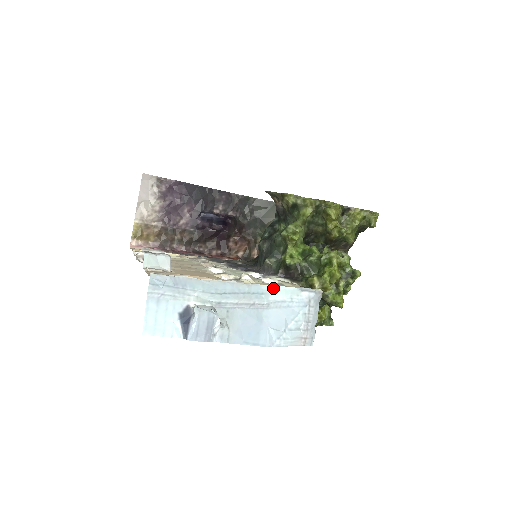
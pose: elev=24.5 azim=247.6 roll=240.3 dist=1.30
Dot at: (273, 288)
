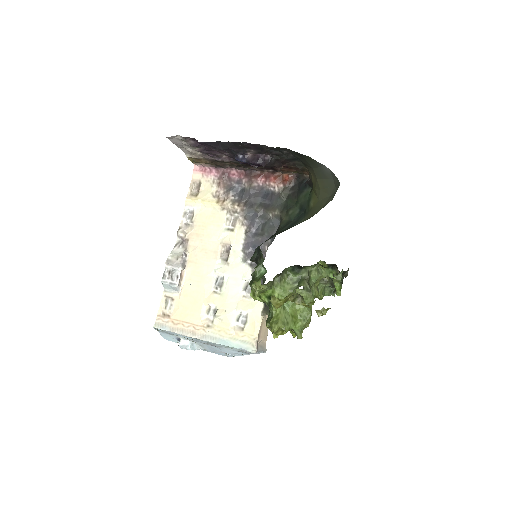
Dot at: (222, 345)
